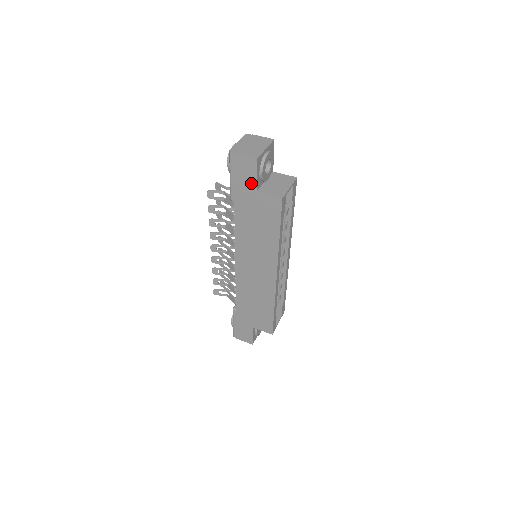
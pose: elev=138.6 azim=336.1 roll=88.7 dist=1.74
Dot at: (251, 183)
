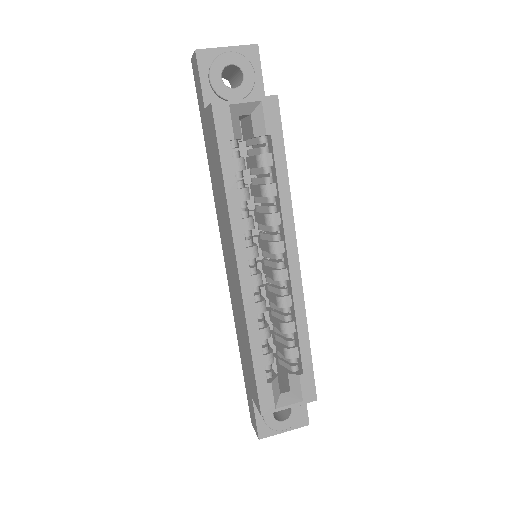
Dot at: (201, 98)
